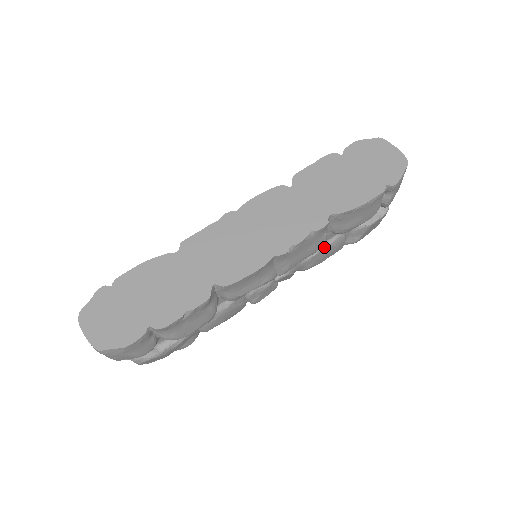
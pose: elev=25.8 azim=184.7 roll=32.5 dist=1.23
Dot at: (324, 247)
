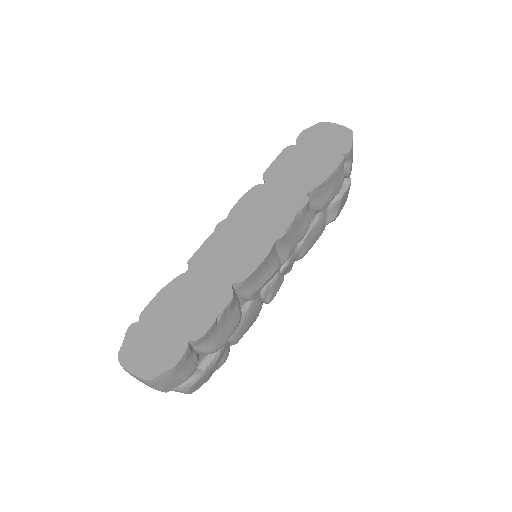
Dot at: (311, 228)
